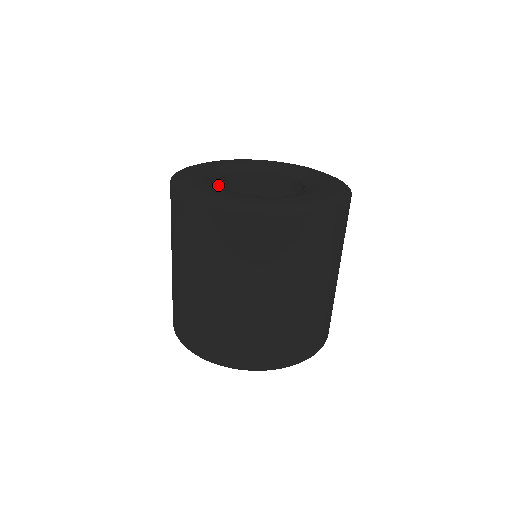
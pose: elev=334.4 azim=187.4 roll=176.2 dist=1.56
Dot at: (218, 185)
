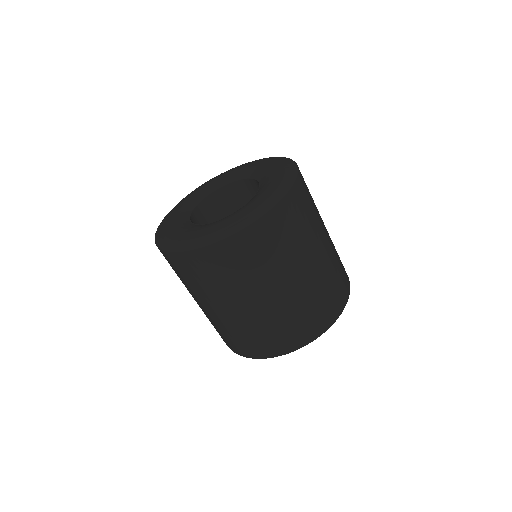
Dot at: (194, 225)
